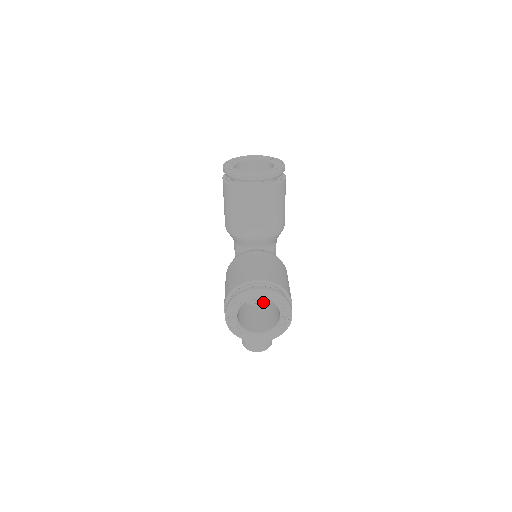
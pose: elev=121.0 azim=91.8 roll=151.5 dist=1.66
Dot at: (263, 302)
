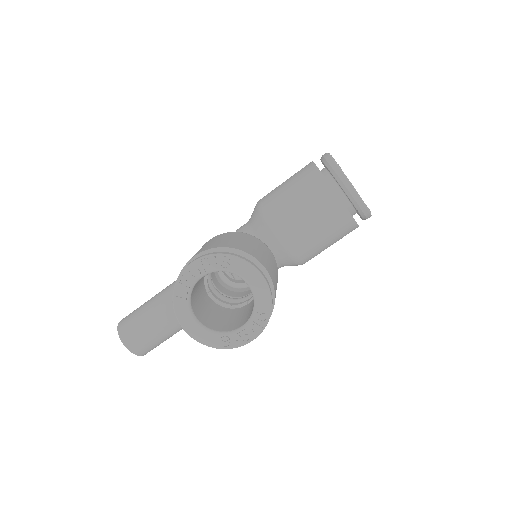
Dot at: (216, 301)
